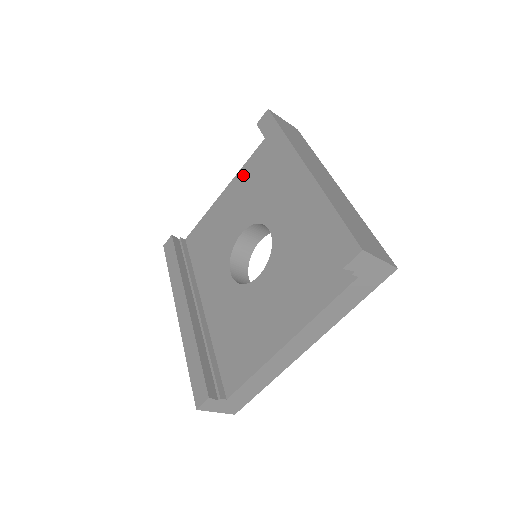
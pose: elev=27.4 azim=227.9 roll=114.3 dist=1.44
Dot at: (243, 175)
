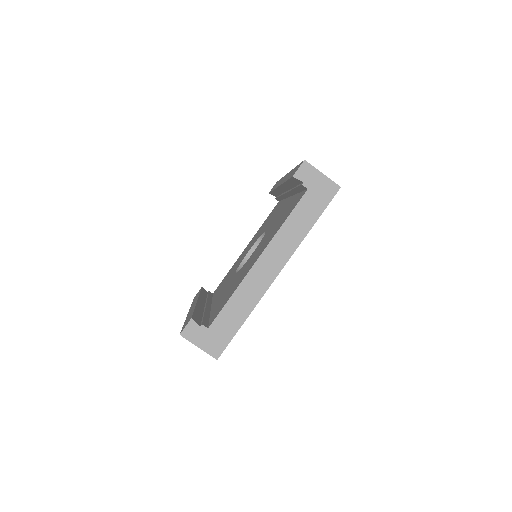
Dot at: occluded
